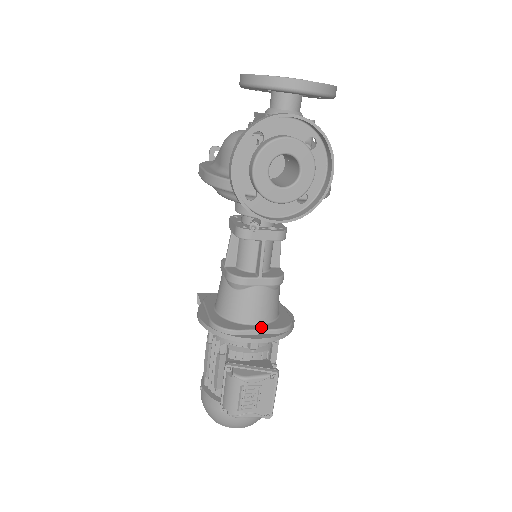
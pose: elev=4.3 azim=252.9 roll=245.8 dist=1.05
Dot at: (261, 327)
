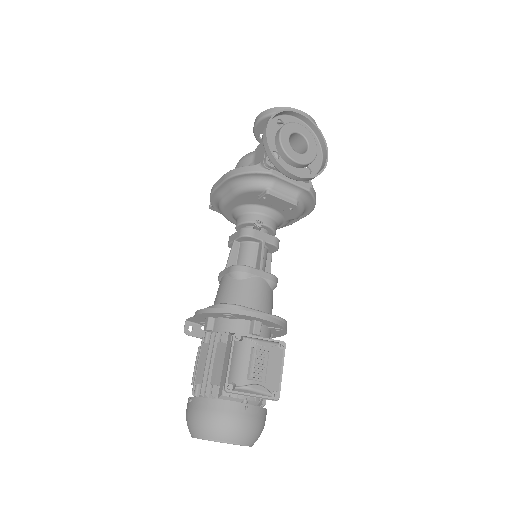
Dot at: (263, 312)
